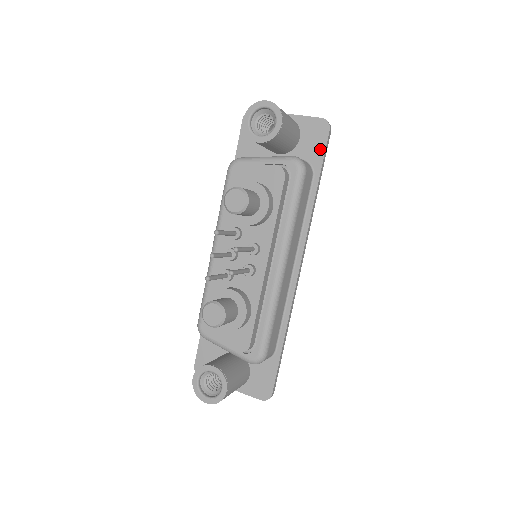
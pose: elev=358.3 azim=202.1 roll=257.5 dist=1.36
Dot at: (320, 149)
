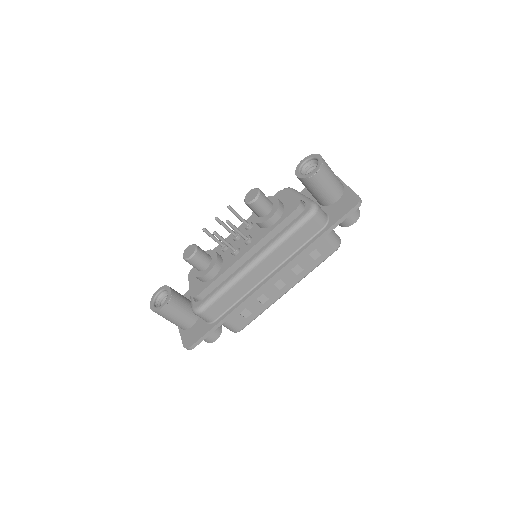
Dot at: (341, 214)
